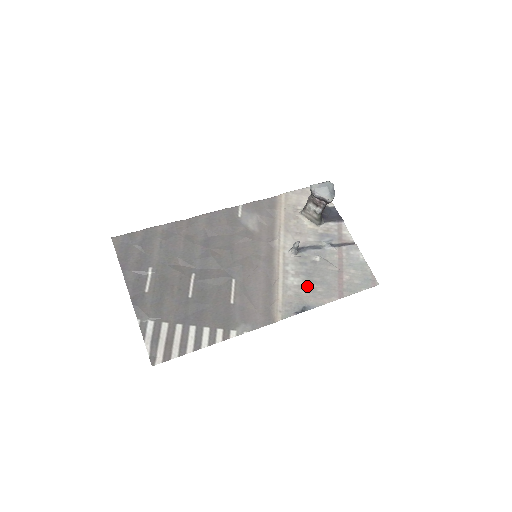
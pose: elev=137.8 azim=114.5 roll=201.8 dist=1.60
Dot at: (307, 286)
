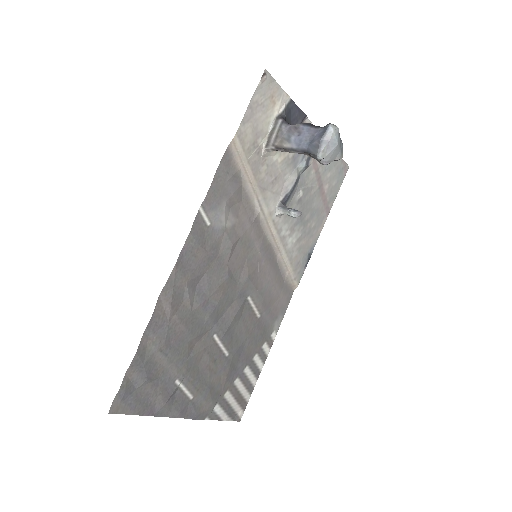
Dot at: (303, 233)
